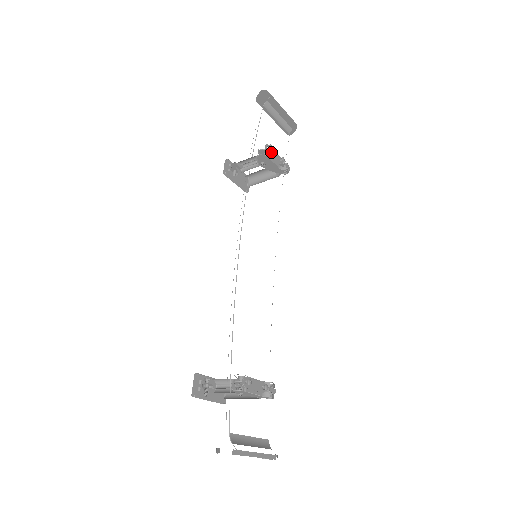
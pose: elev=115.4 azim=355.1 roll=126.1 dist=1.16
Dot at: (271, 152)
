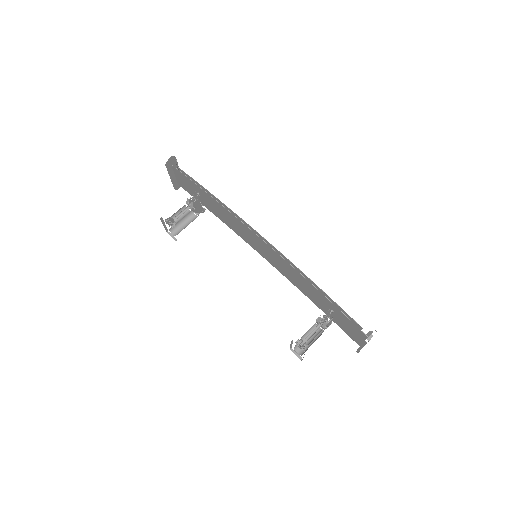
Dot at: (199, 196)
